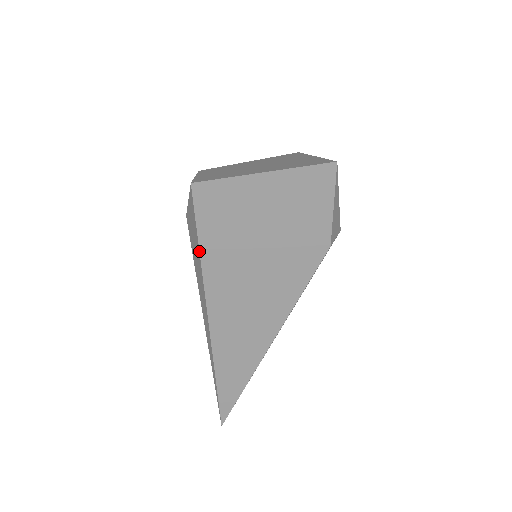
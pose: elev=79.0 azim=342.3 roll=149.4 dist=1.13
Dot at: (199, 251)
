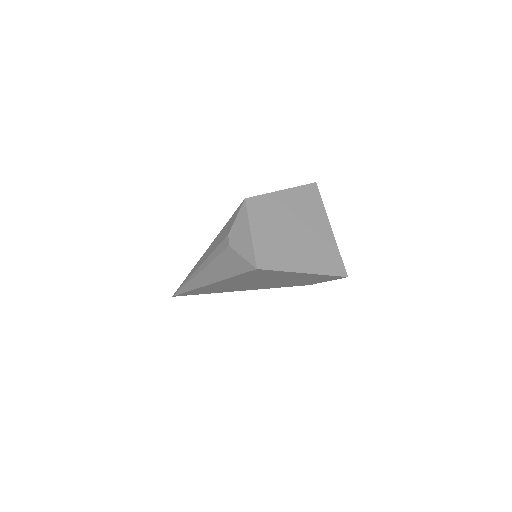
Dot at: (232, 277)
